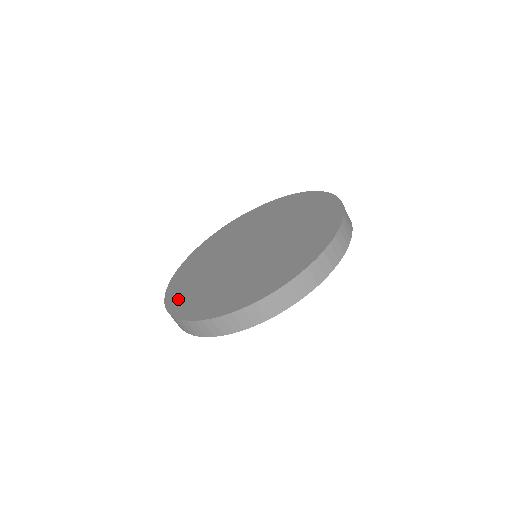
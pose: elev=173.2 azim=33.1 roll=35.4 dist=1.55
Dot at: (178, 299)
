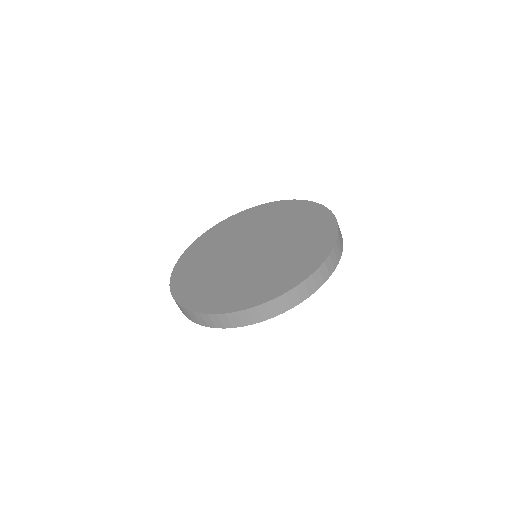
Dot at: (192, 297)
